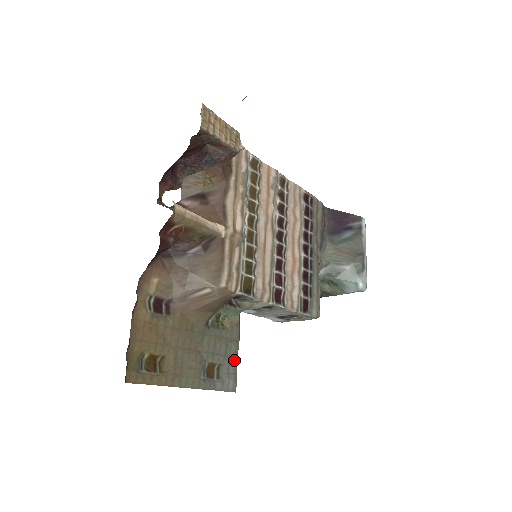
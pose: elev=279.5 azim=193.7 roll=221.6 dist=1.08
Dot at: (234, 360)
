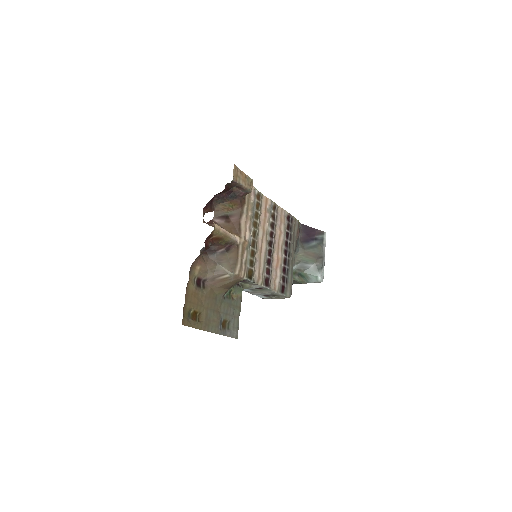
Dot at: (237, 319)
